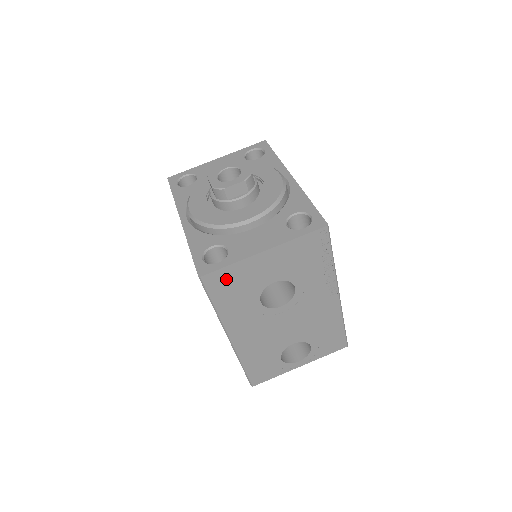
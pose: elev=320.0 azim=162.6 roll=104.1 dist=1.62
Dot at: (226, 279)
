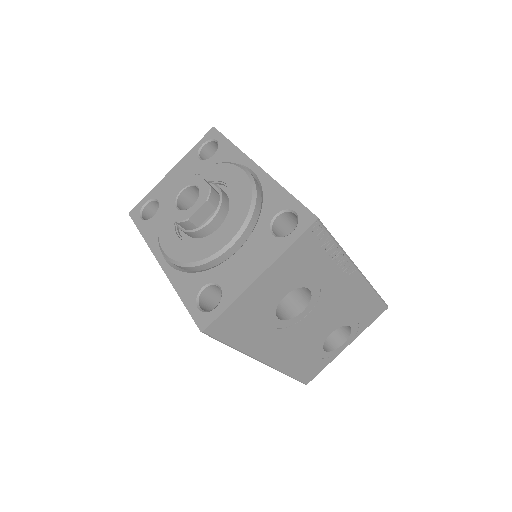
Dot at: (231, 320)
